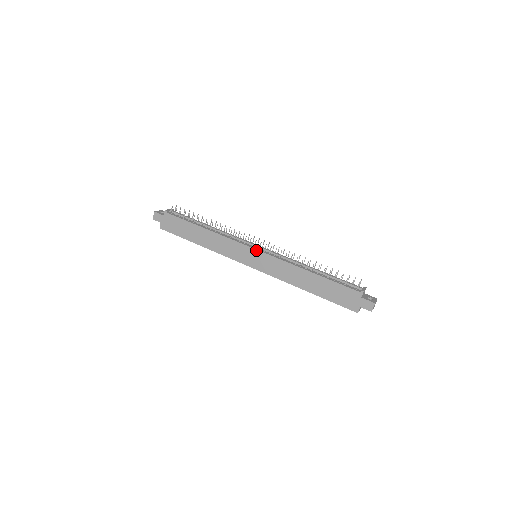
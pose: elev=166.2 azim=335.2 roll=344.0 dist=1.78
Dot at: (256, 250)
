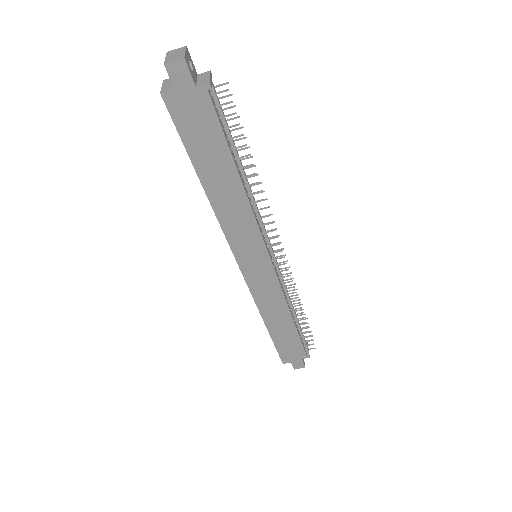
Dot at: (271, 262)
